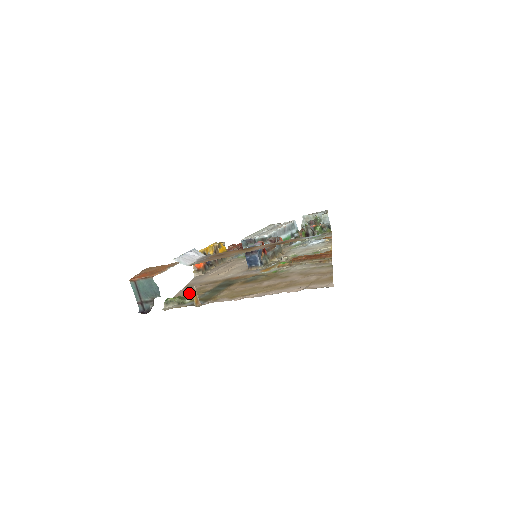
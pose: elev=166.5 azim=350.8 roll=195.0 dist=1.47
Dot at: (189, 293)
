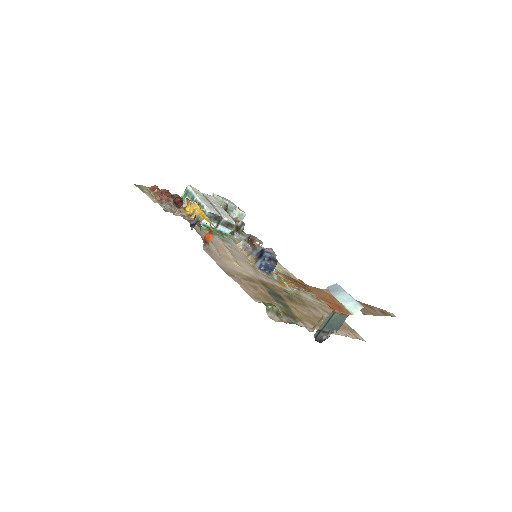
Dot at: (258, 294)
